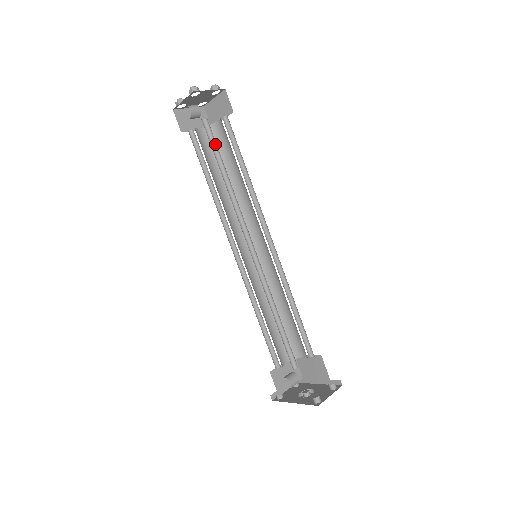
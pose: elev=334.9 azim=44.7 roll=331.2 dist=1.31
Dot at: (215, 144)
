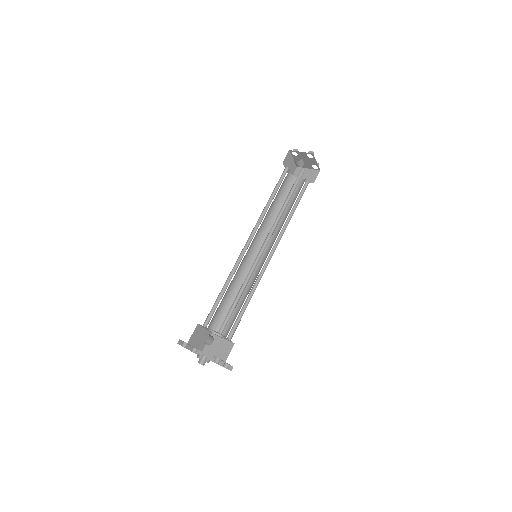
Dot at: (296, 185)
